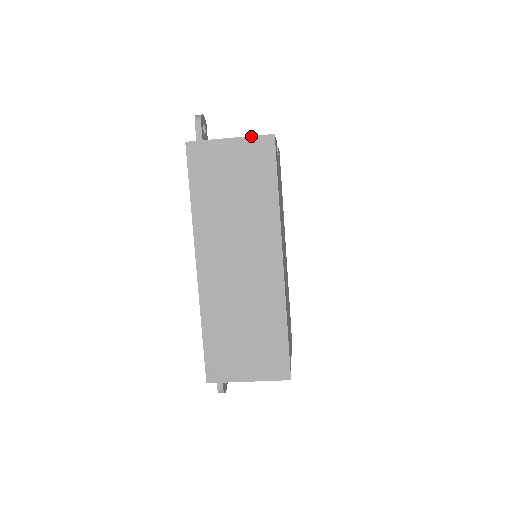
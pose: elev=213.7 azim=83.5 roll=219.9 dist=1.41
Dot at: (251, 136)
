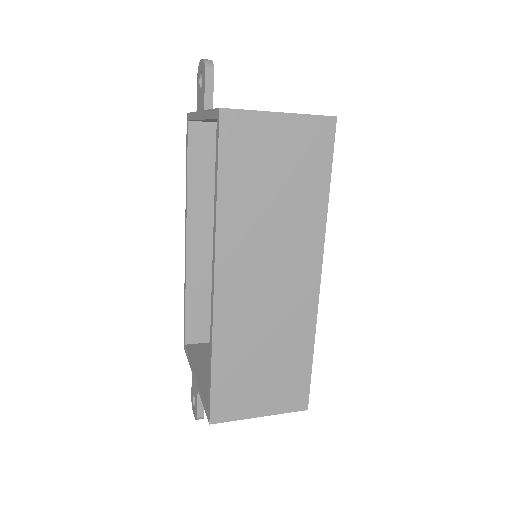
Dot at: (308, 114)
